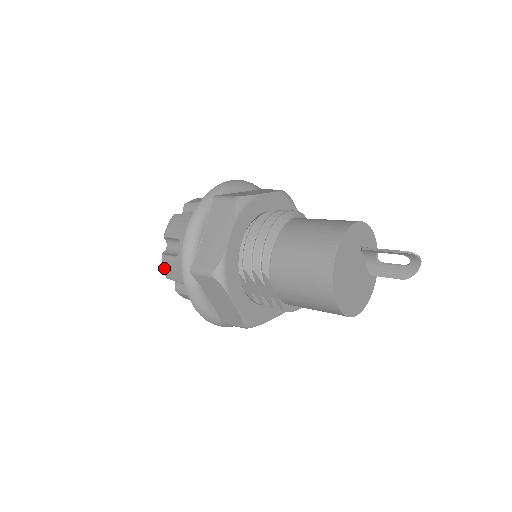
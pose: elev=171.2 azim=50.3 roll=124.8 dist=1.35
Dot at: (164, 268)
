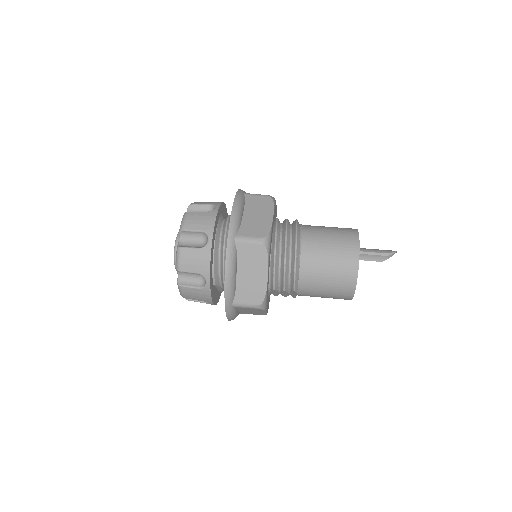
Dot at: (183, 294)
